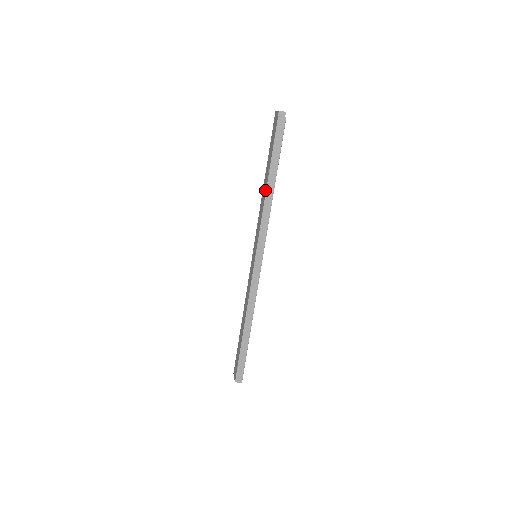
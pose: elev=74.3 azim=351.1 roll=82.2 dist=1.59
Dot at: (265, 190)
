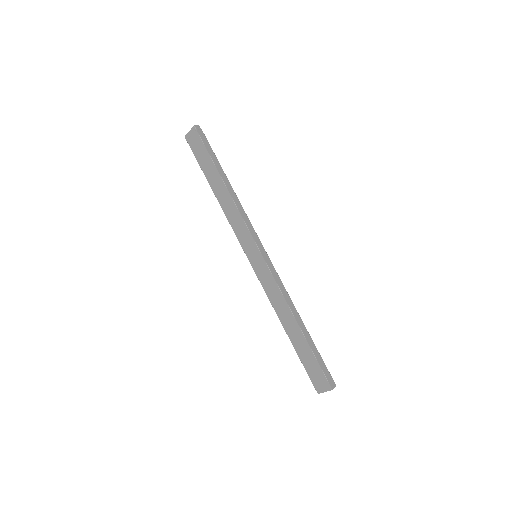
Dot at: (226, 192)
